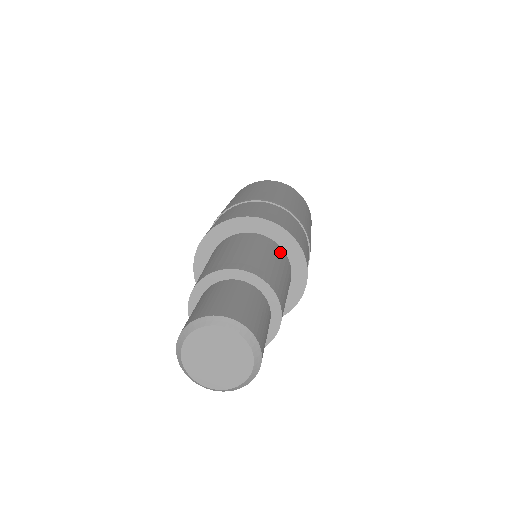
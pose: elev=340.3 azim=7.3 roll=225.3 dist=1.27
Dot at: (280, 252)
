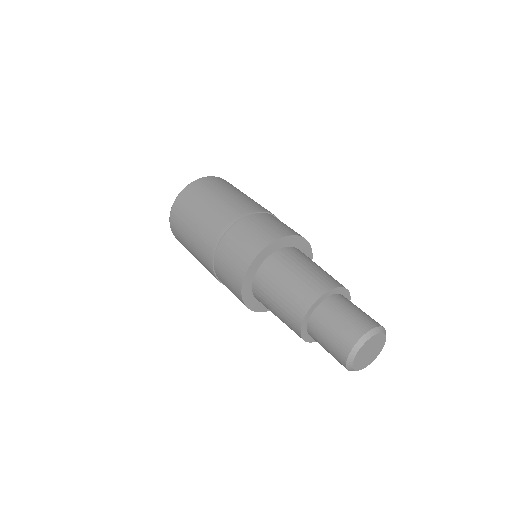
Dot at: occluded
